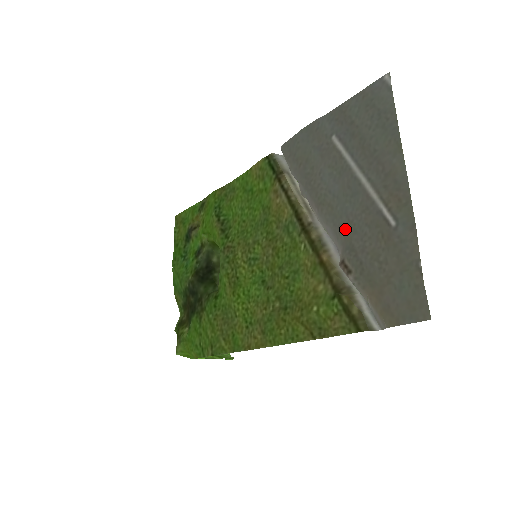
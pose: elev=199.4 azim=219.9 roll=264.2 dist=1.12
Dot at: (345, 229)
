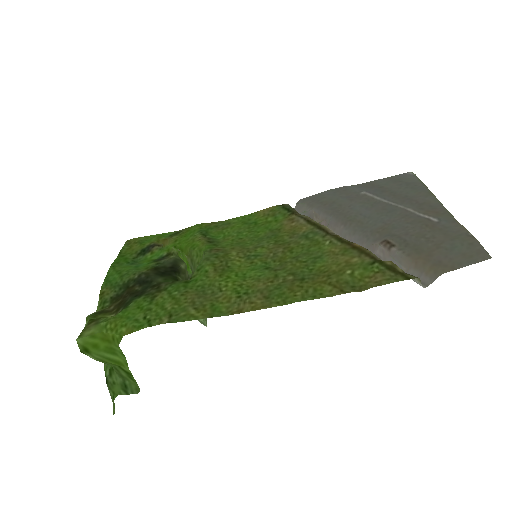
Dot at: (381, 229)
